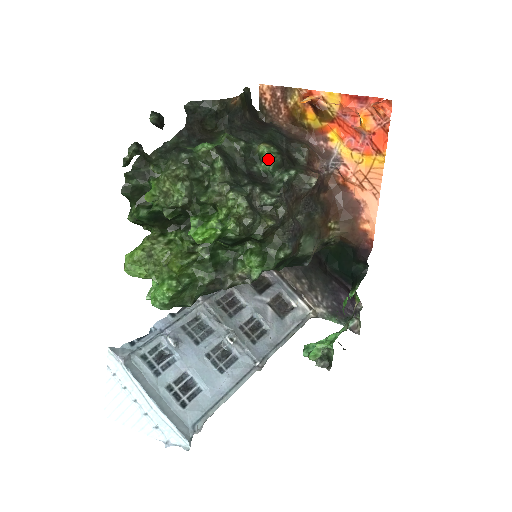
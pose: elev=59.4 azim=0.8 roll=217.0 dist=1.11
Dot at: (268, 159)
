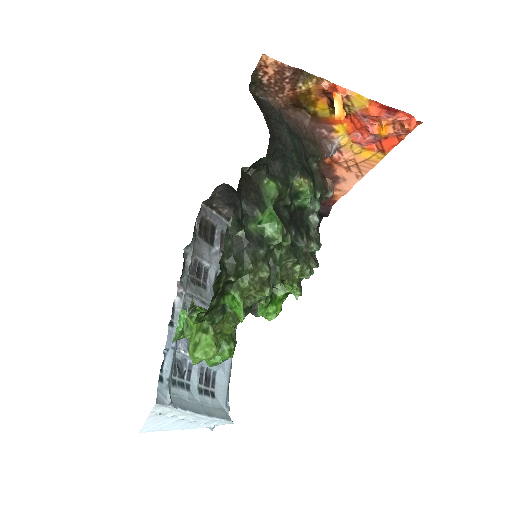
Dot at: (308, 198)
